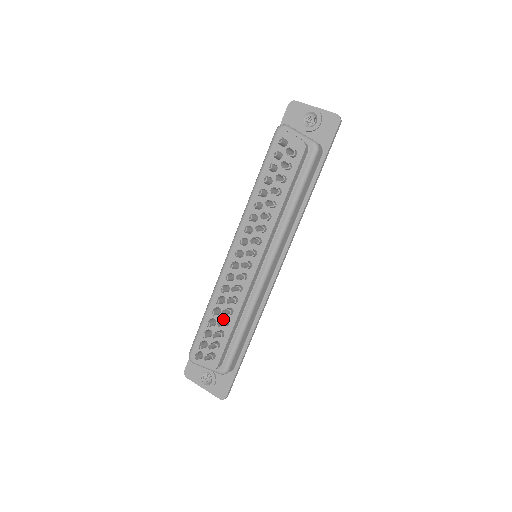
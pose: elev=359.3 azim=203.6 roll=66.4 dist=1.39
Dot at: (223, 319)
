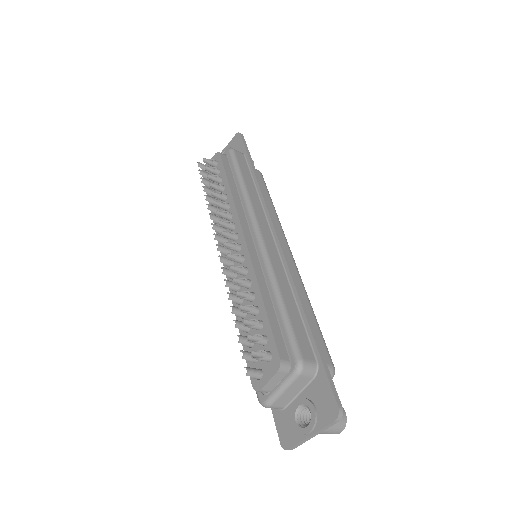
Dot at: occluded
